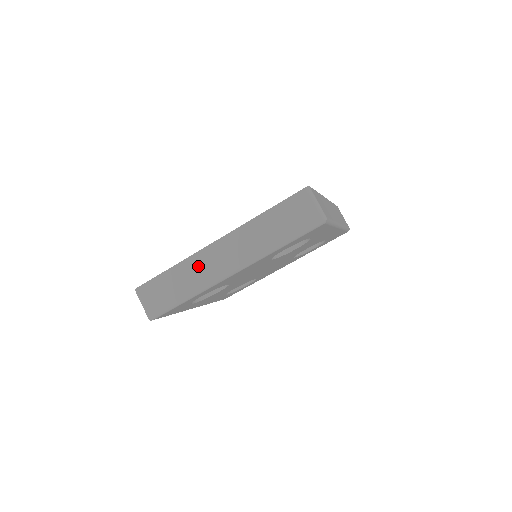
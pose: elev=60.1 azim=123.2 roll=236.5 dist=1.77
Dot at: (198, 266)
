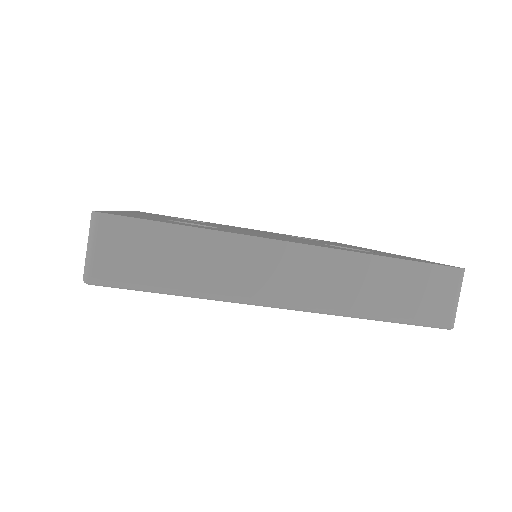
Dot at: (241, 259)
